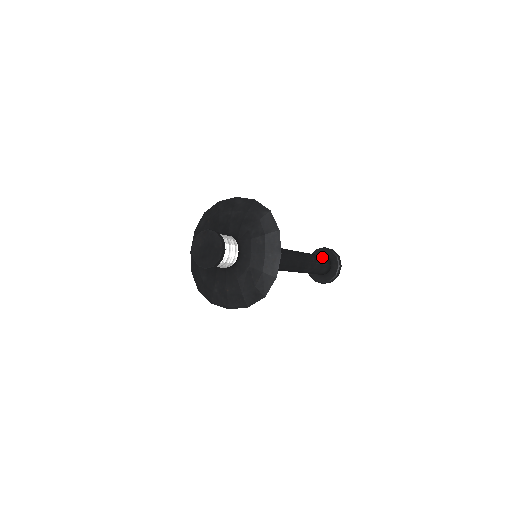
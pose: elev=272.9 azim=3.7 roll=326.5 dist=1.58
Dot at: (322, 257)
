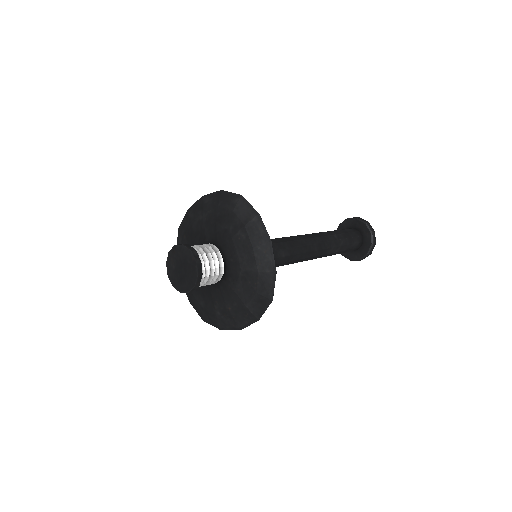
Dot at: (347, 230)
